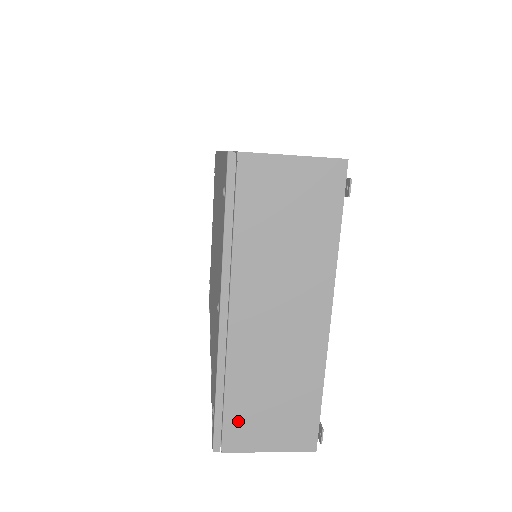
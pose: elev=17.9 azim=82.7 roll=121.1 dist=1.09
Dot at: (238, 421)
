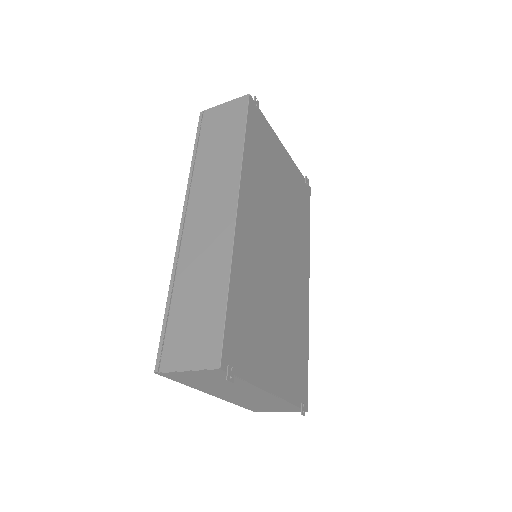
Dot at: (257, 409)
